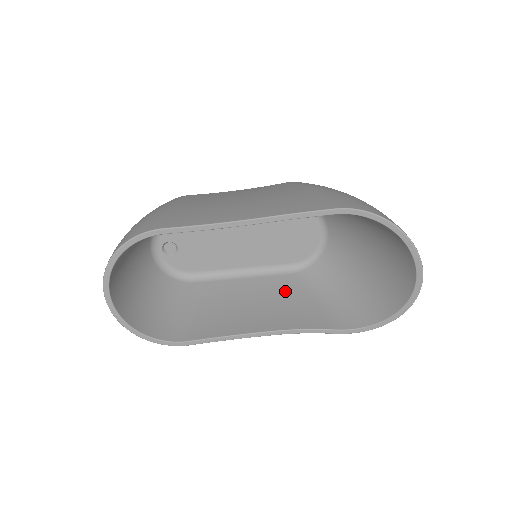
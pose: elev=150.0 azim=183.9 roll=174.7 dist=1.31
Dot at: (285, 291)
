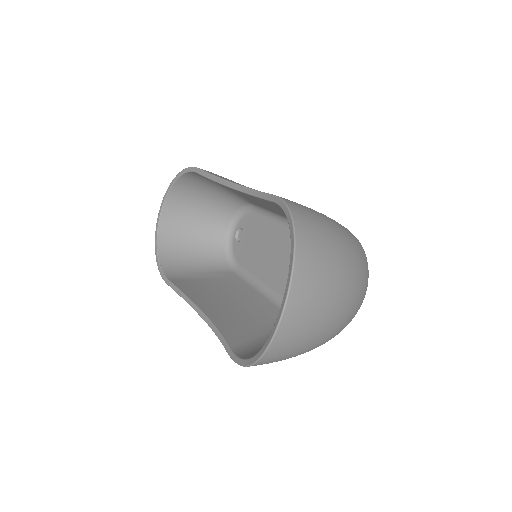
Dot at: (260, 314)
